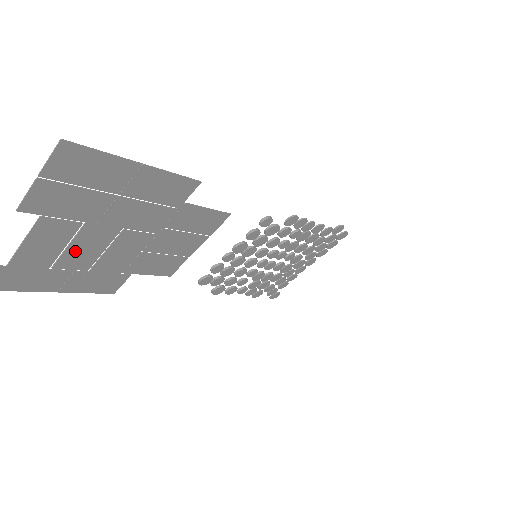
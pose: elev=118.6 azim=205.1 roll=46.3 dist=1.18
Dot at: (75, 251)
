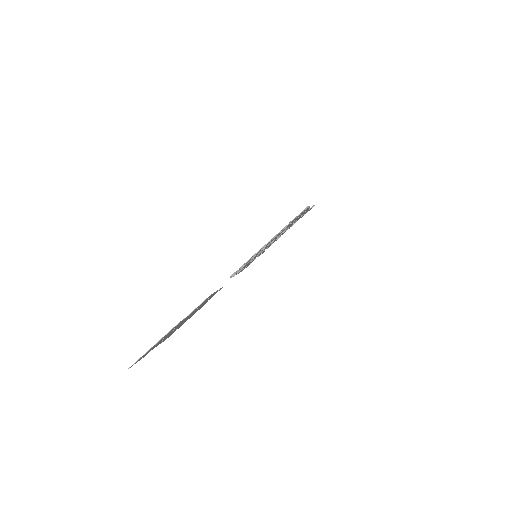
Dot at: (174, 330)
